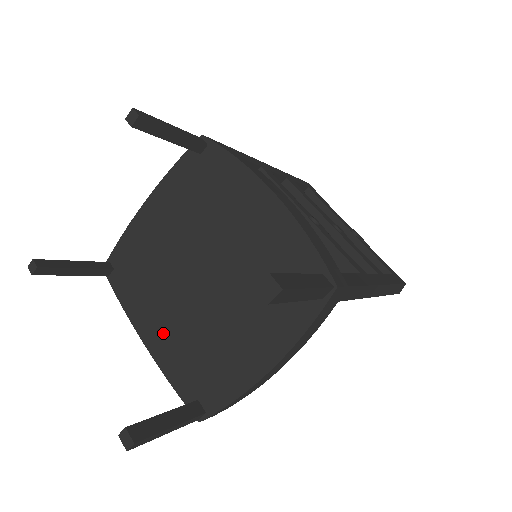
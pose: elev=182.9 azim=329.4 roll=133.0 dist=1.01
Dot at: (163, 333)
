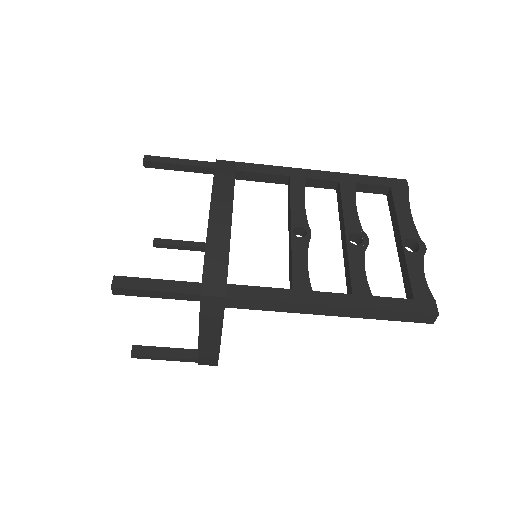
Dot at: occluded
